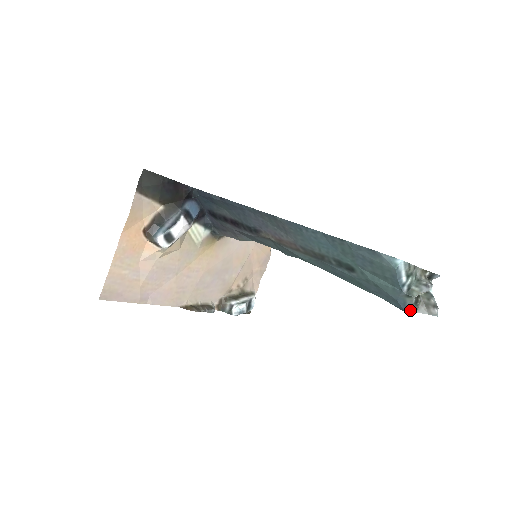
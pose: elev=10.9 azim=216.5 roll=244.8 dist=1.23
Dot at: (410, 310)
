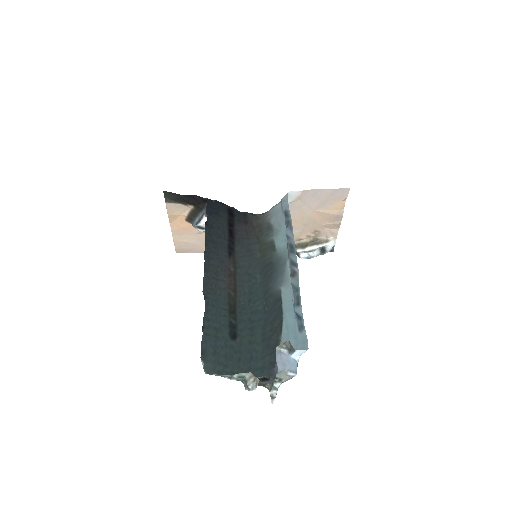
Dot at: (263, 386)
